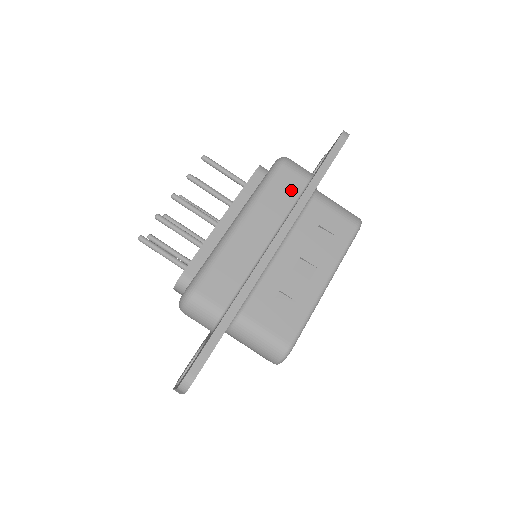
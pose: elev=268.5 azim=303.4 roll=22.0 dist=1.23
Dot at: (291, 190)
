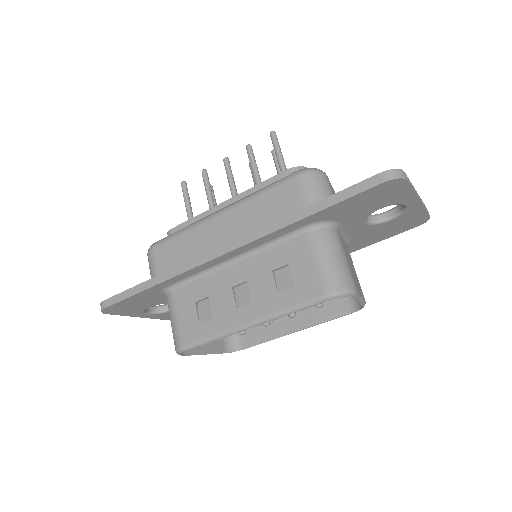
Dot at: (282, 209)
